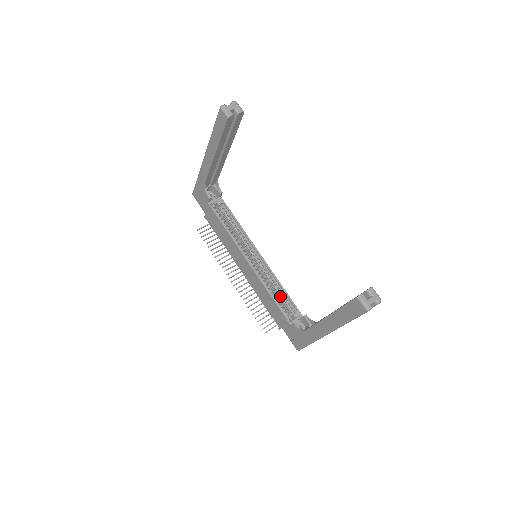
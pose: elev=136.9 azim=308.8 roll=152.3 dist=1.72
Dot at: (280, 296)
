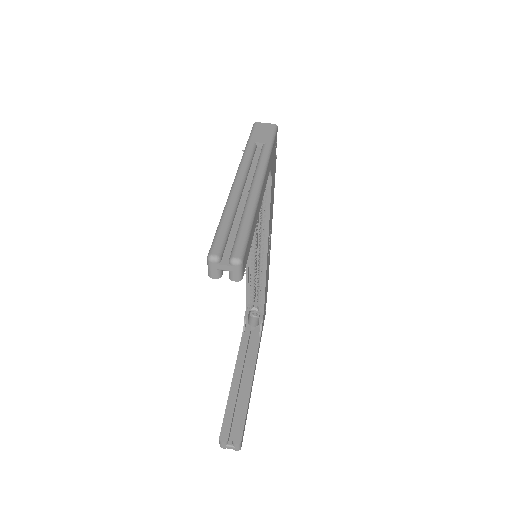
Dot at: (258, 287)
